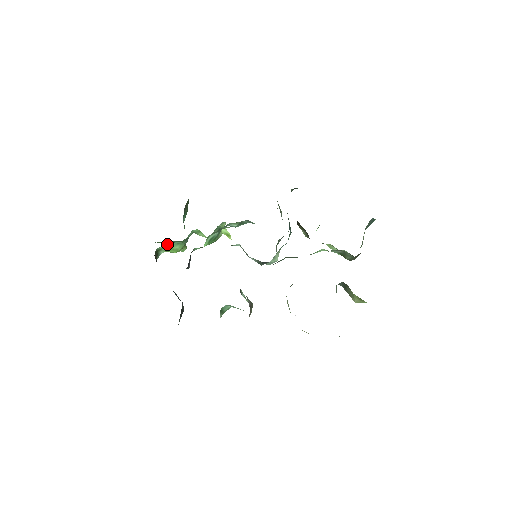
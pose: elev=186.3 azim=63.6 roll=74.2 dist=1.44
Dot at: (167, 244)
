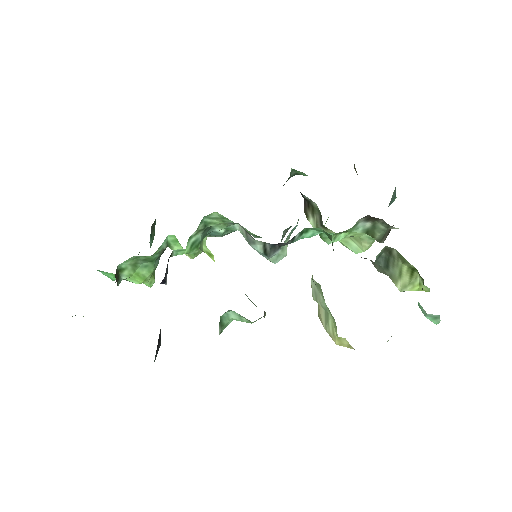
Dot at: (132, 262)
